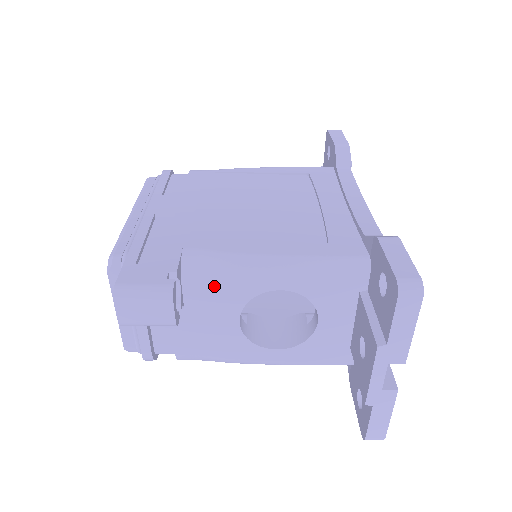
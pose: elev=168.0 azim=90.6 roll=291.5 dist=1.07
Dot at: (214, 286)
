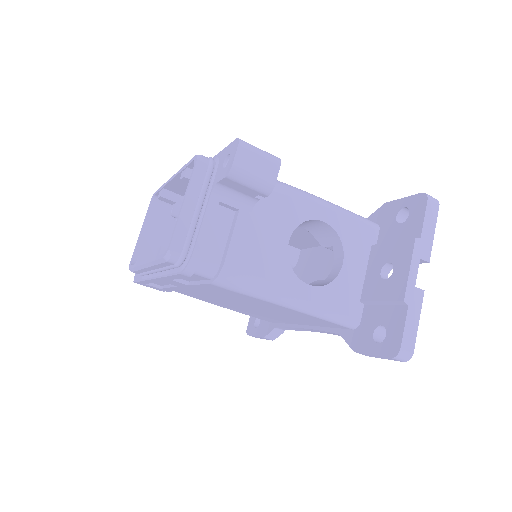
Dot at: (281, 198)
